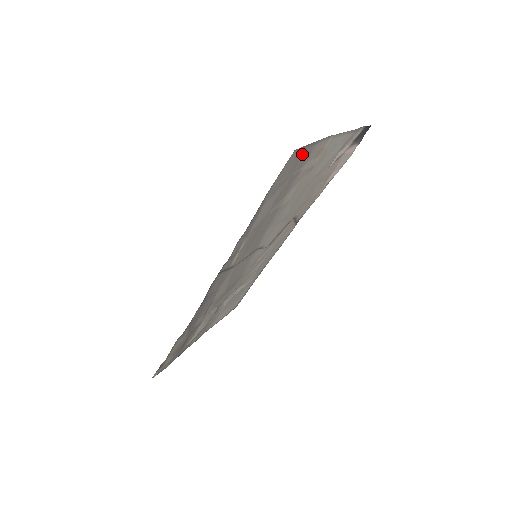
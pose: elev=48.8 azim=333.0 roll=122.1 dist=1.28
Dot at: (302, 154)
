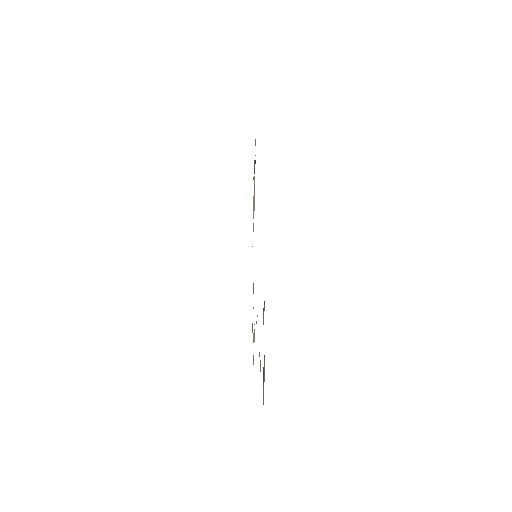
Dot at: occluded
